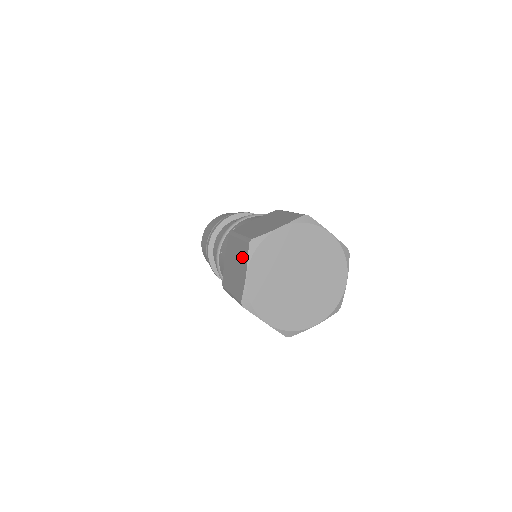
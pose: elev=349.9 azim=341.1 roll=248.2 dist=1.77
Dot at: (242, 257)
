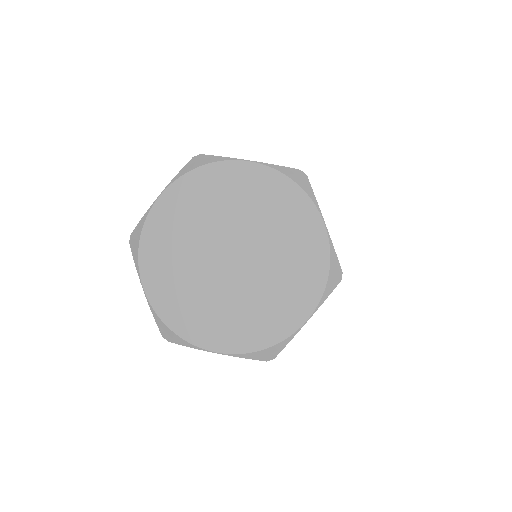
Dot at: occluded
